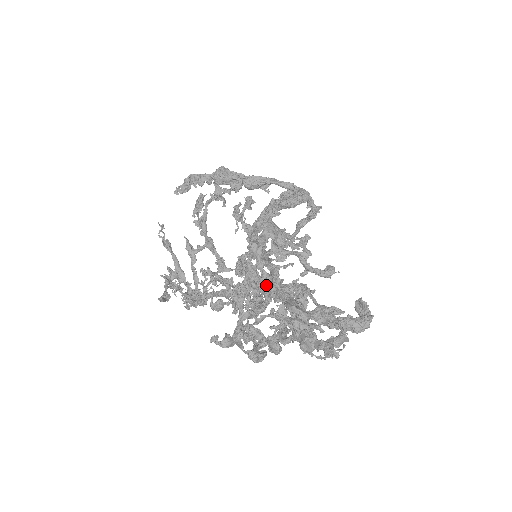
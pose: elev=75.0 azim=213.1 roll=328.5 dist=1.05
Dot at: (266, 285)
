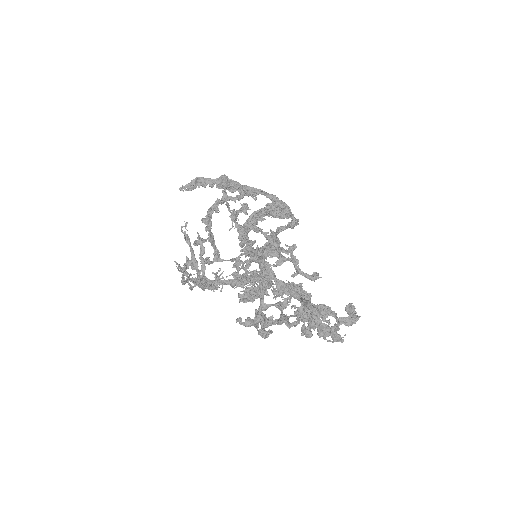
Dot at: (281, 285)
